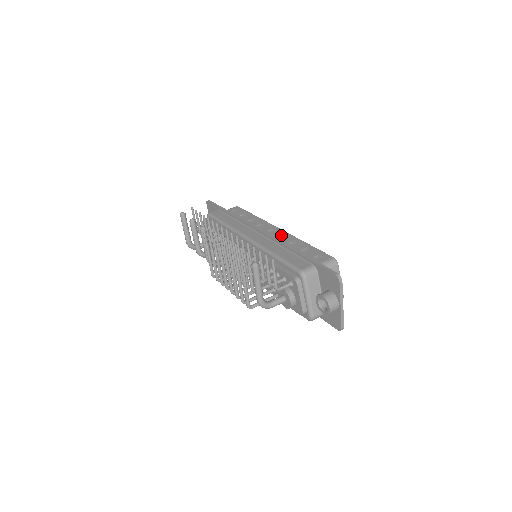
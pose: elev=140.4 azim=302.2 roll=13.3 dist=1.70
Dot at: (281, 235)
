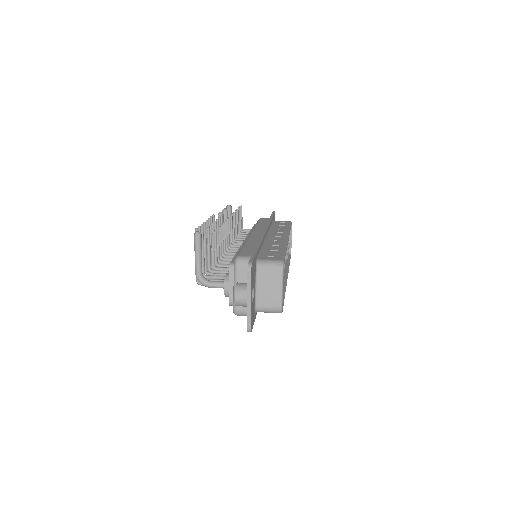
Dot at: (279, 240)
